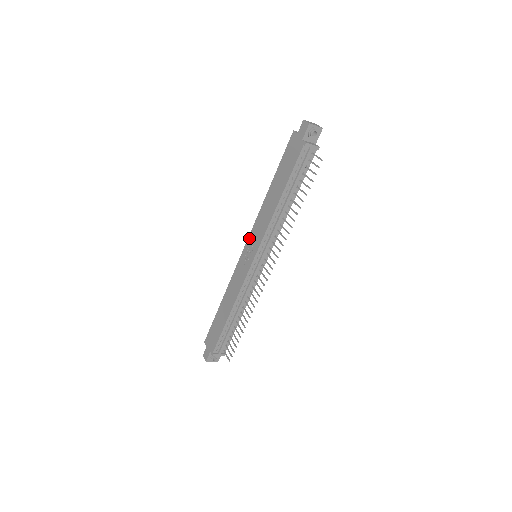
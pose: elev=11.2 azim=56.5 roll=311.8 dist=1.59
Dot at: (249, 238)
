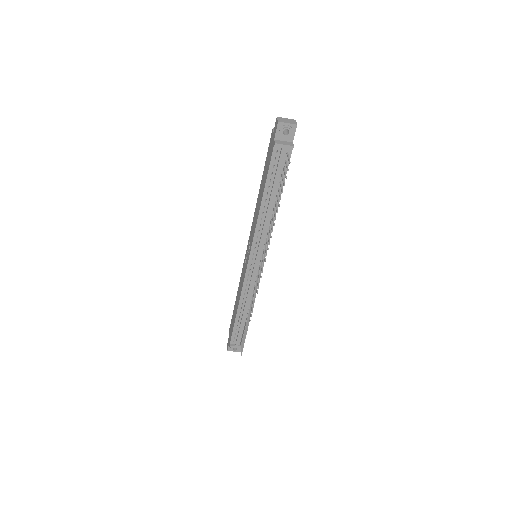
Dot at: (249, 238)
